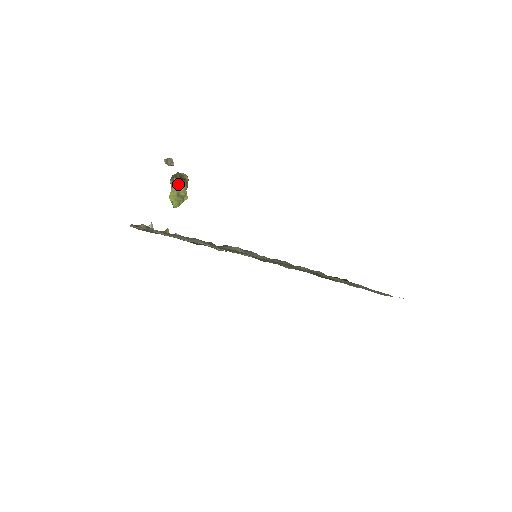
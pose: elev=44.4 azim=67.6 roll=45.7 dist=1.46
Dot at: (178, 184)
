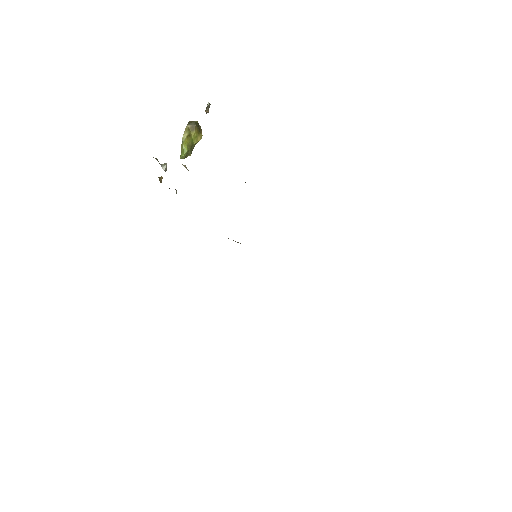
Dot at: (196, 135)
